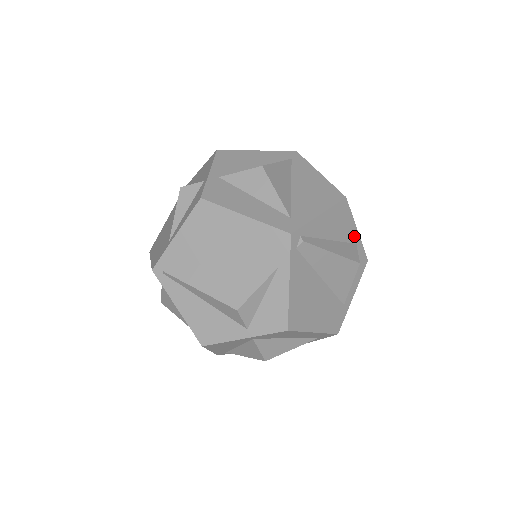
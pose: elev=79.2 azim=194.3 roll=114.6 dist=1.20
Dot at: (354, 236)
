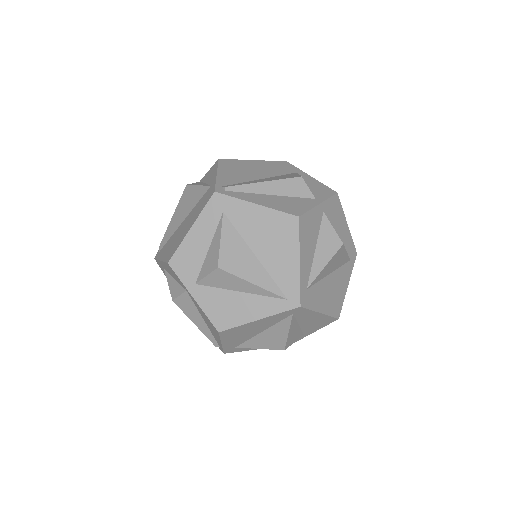
Dot at: occluded
